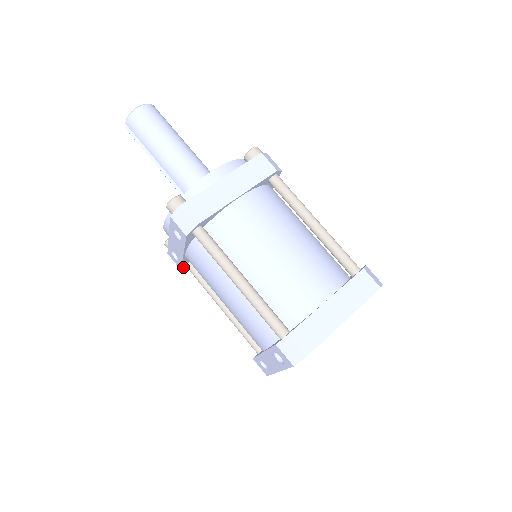
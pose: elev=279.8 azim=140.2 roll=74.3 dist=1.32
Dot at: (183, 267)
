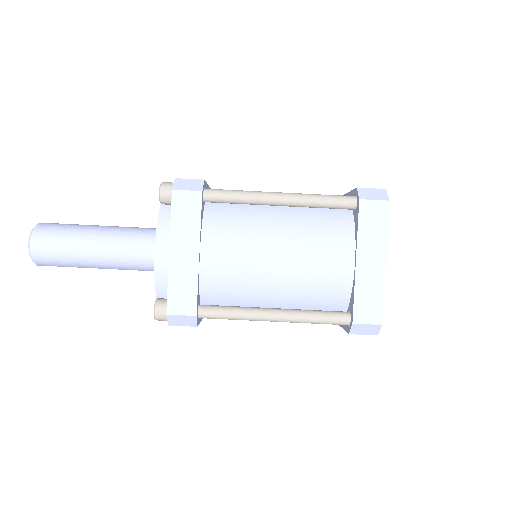
Dot at: occluded
